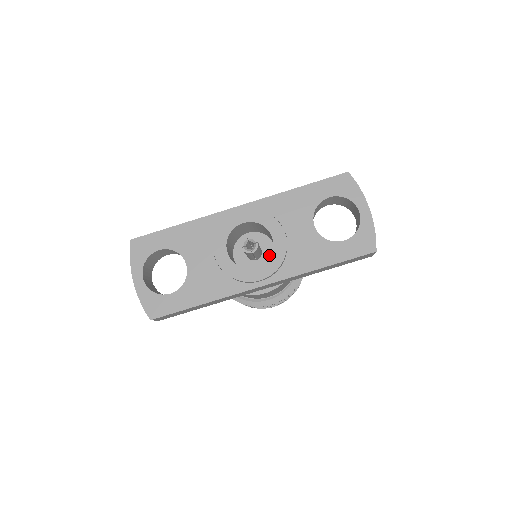
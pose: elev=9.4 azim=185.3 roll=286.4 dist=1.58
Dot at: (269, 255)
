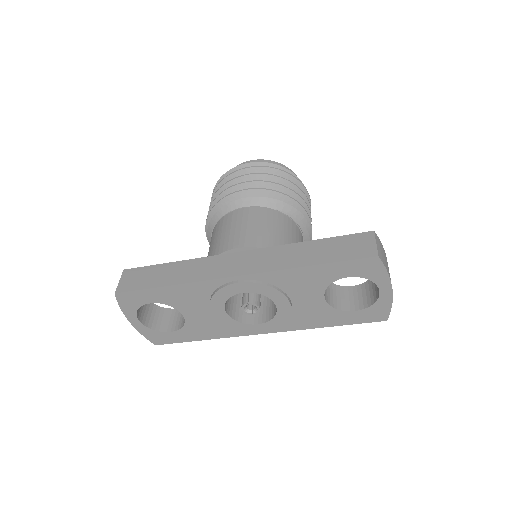
Dot at: occluded
